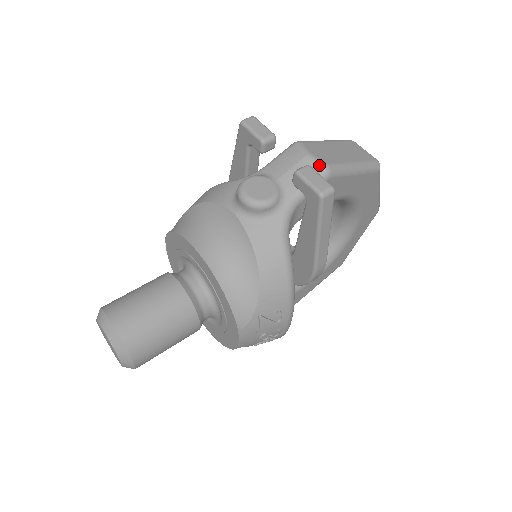
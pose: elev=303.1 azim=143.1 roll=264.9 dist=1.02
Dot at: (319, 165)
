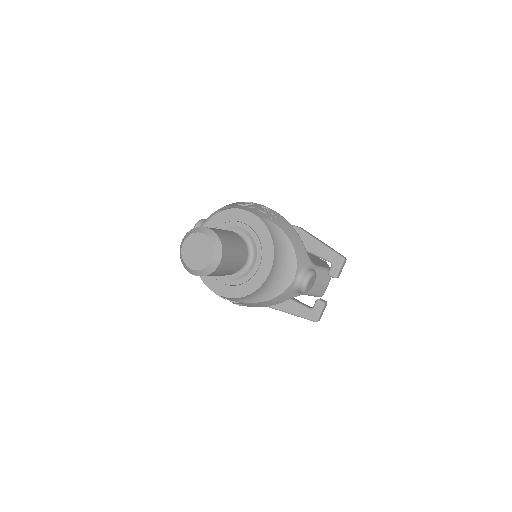
Dot at: (323, 293)
